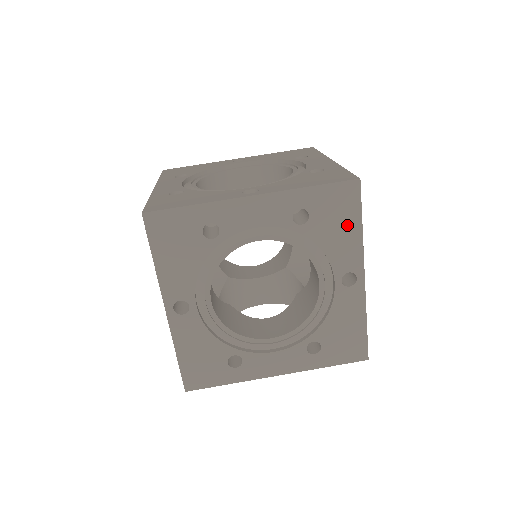
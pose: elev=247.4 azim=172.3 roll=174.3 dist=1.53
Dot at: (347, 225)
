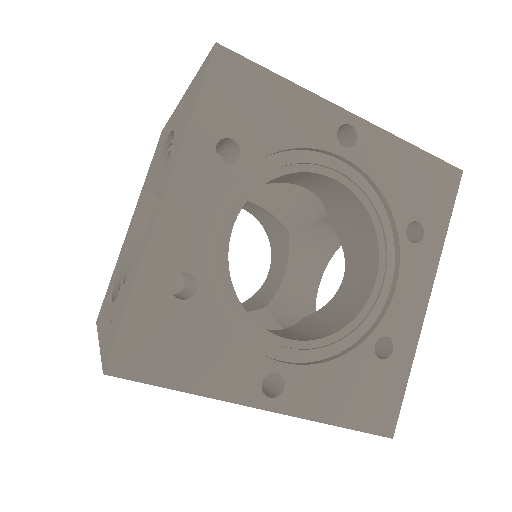
Dot at: (272, 97)
